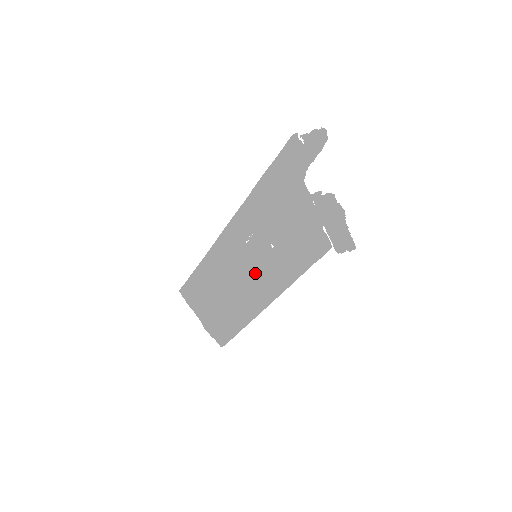
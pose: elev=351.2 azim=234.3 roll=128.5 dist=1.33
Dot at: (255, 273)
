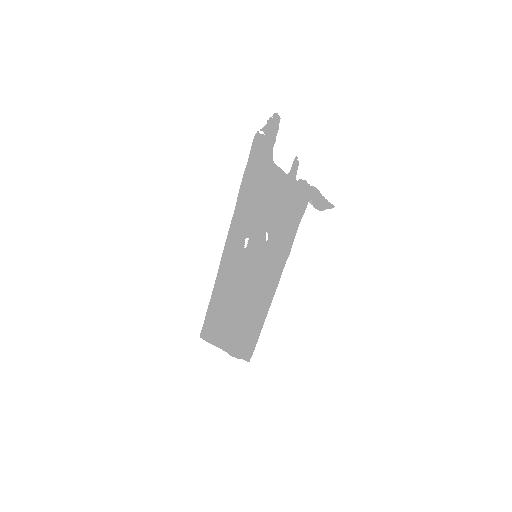
Dot at: (258, 267)
